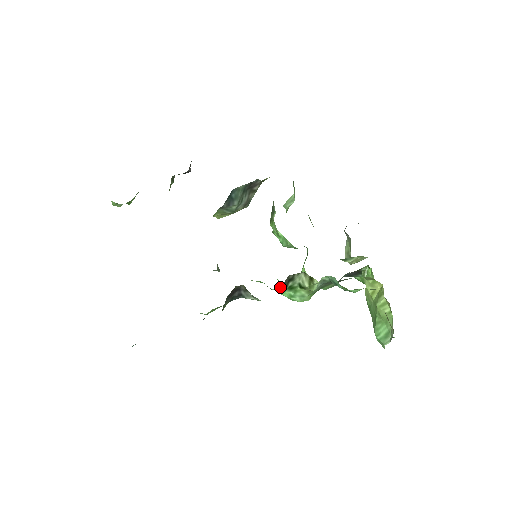
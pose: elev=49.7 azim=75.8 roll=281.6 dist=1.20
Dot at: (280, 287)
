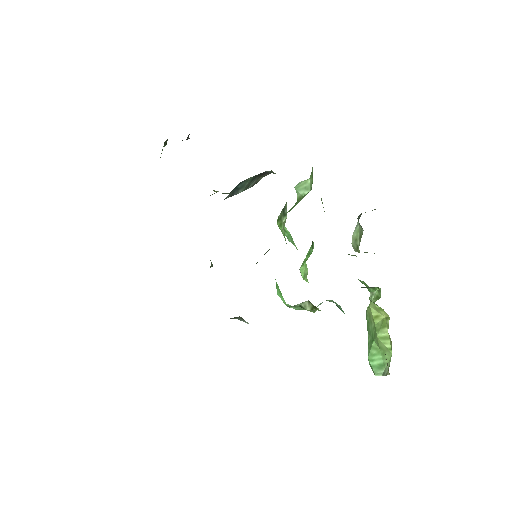
Dot at: (277, 289)
